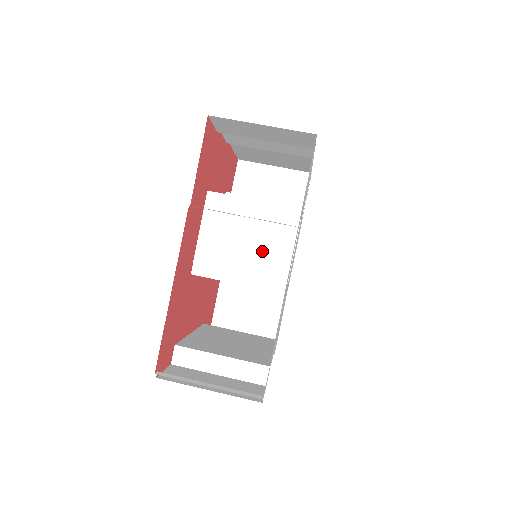
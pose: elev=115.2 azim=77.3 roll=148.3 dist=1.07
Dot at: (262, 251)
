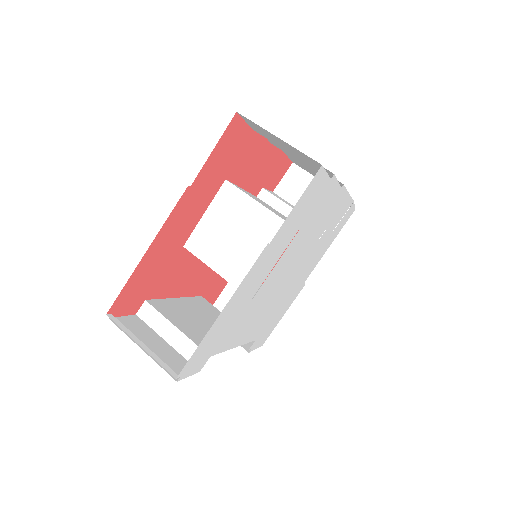
Dot at: (248, 253)
